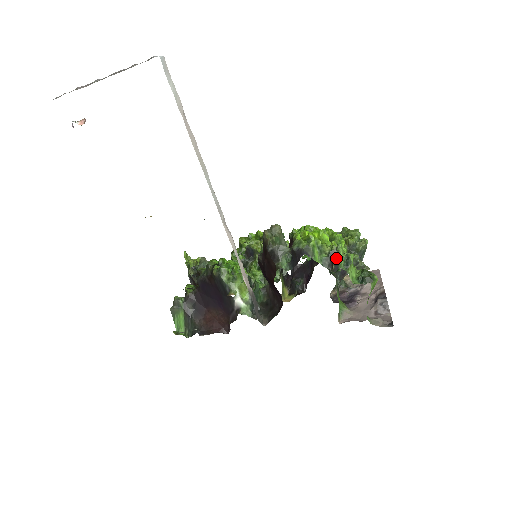
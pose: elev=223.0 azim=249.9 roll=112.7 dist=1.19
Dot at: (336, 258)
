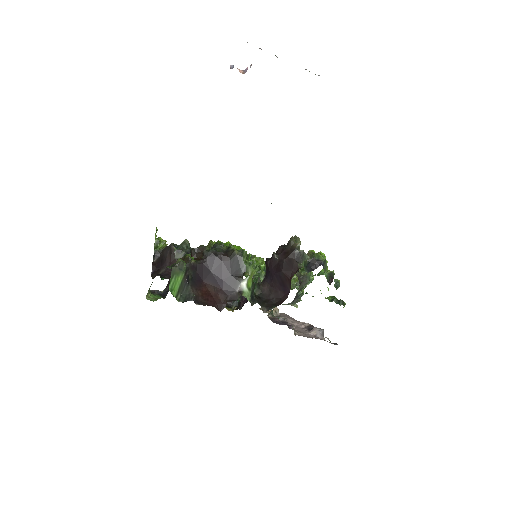
Dot at: occluded
